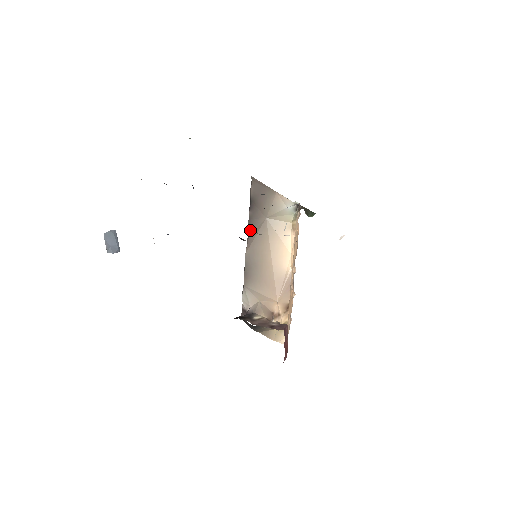
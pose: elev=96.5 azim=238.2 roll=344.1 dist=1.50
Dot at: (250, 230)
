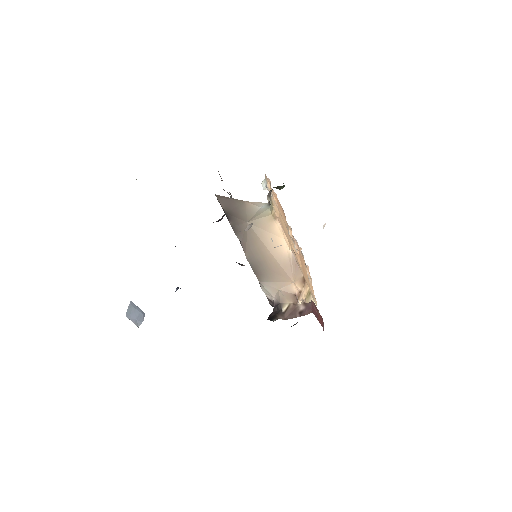
Dot at: (239, 236)
